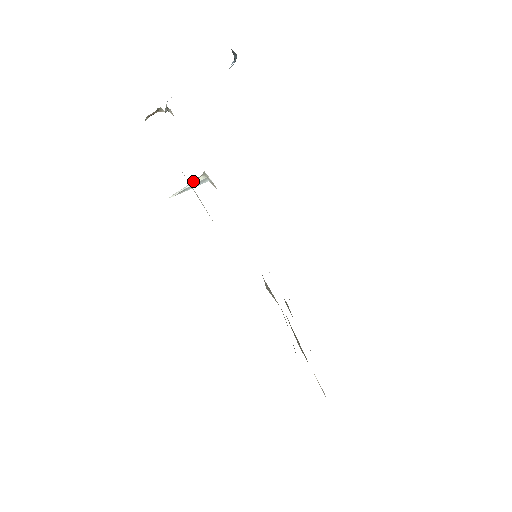
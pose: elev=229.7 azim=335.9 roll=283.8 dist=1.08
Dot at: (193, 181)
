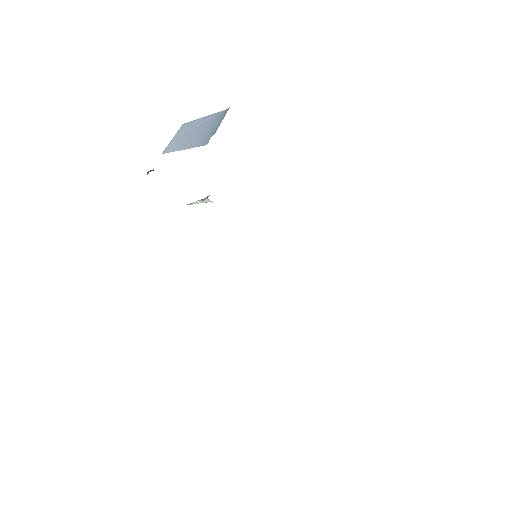
Dot at: (202, 199)
